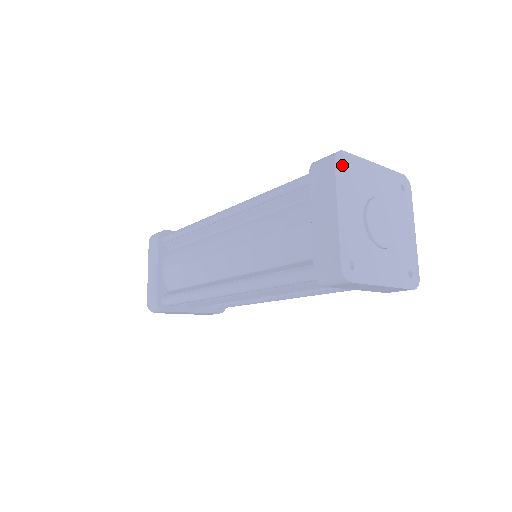
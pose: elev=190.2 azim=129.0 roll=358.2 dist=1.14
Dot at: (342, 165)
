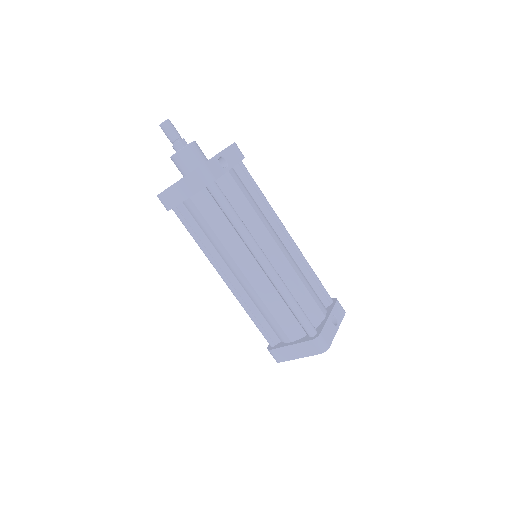
Dot at: occluded
